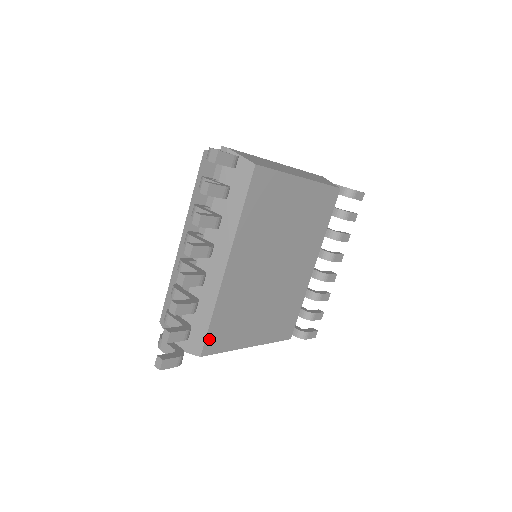
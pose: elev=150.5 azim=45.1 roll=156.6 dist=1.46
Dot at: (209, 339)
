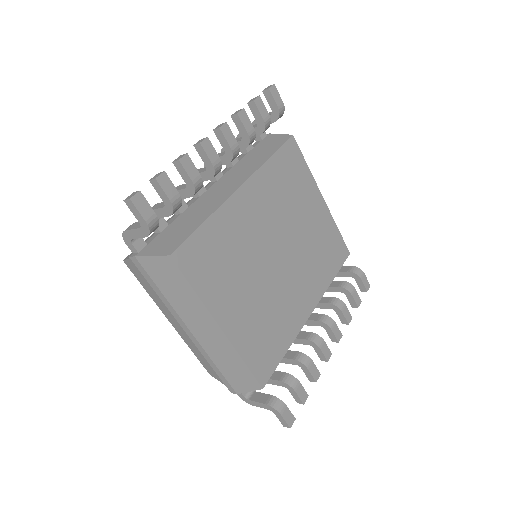
Dot at: (188, 246)
